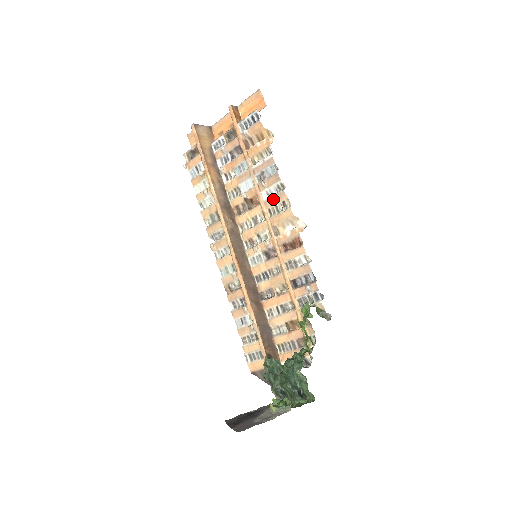
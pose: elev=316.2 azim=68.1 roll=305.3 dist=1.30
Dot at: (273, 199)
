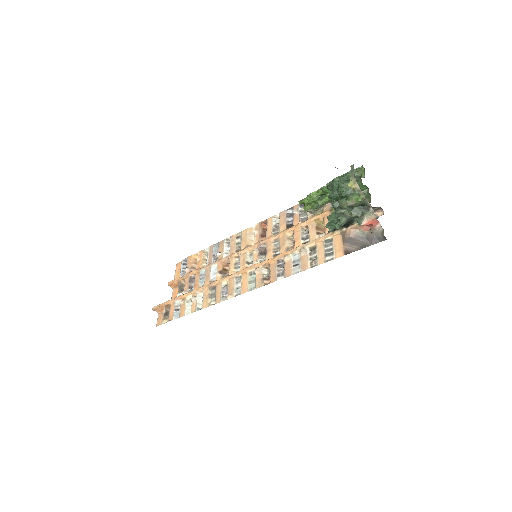
Dot at: (231, 246)
